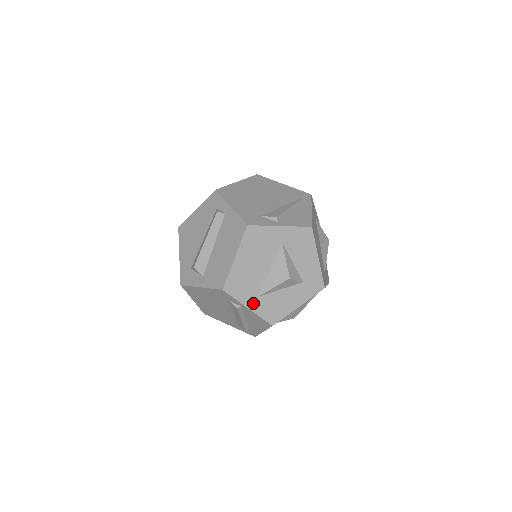
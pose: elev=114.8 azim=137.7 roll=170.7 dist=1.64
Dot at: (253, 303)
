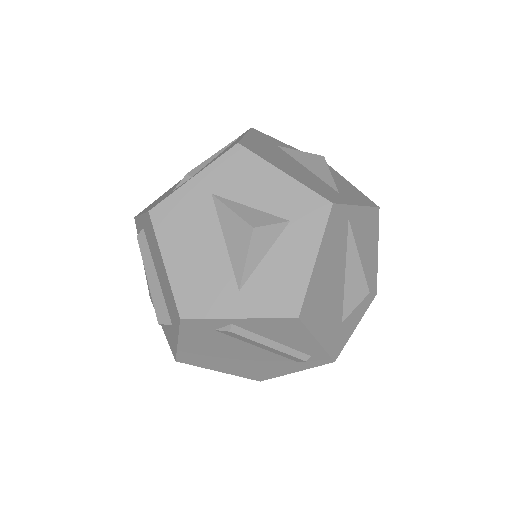
Dot at: (239, 306)
